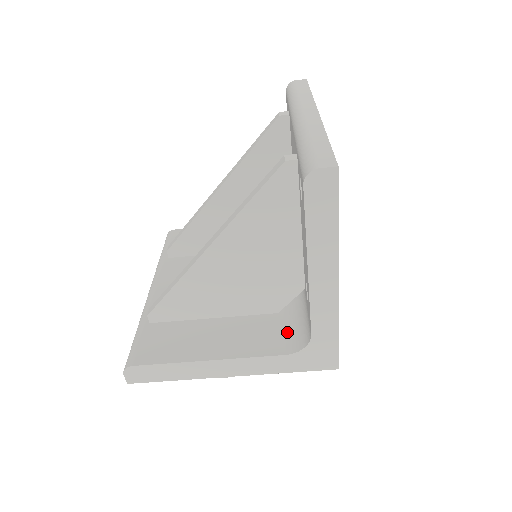
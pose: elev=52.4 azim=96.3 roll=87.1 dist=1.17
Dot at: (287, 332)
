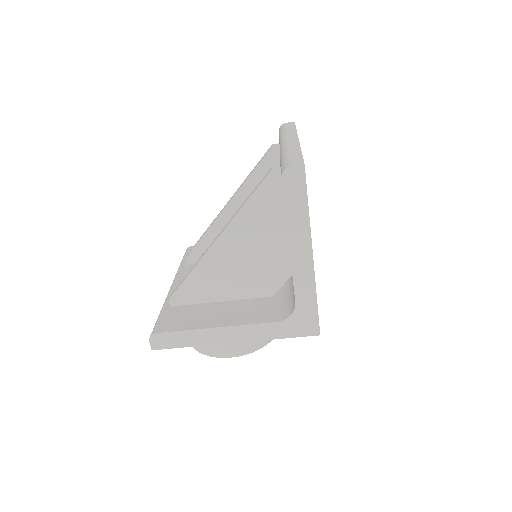
Dot at: (279, 308)
